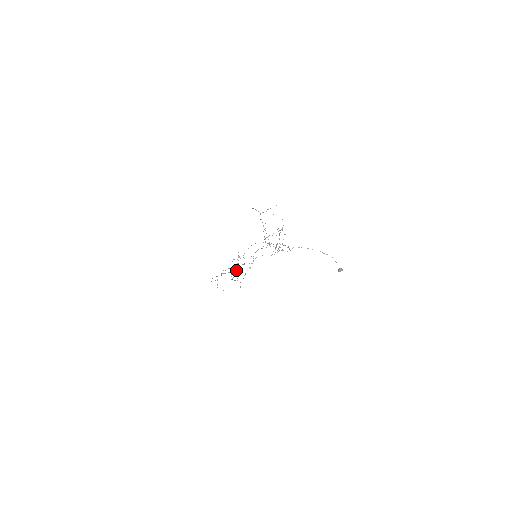
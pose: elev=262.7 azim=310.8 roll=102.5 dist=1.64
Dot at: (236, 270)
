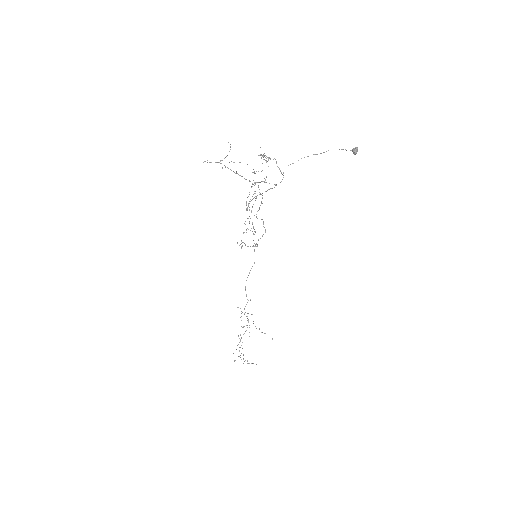
Dot at: occluded
